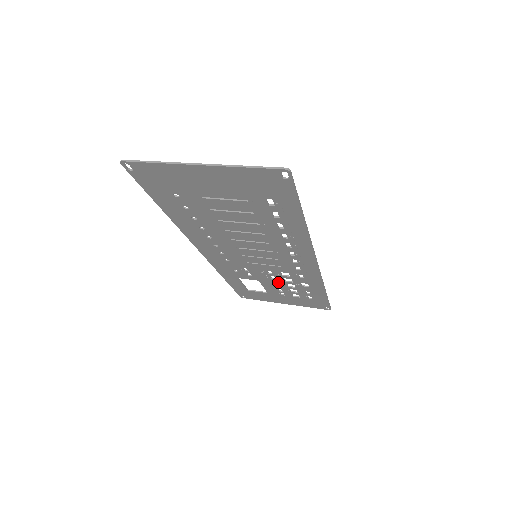
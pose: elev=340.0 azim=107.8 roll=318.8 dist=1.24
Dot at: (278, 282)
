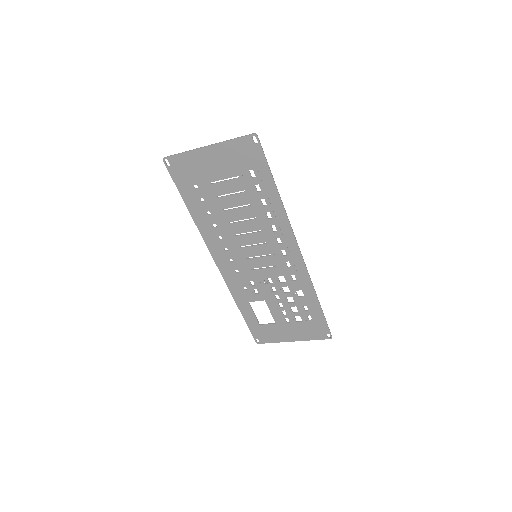
Dot at: (279, 297)
